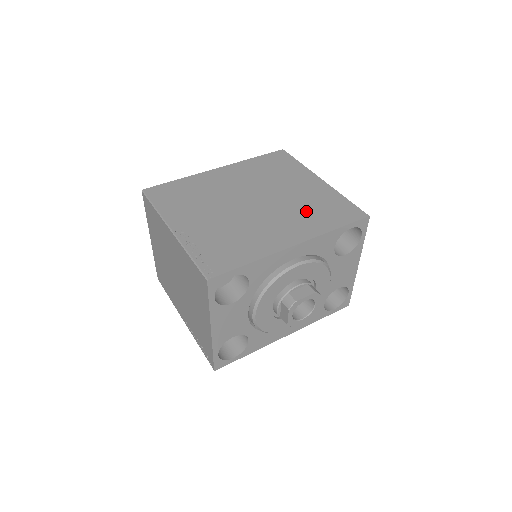
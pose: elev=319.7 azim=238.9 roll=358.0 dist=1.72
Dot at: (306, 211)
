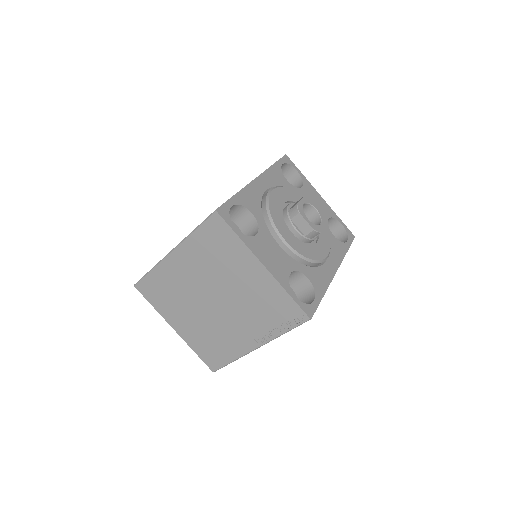
Dot at: occluded
